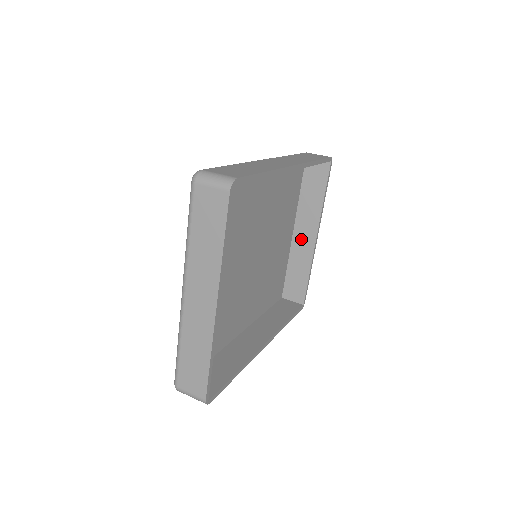
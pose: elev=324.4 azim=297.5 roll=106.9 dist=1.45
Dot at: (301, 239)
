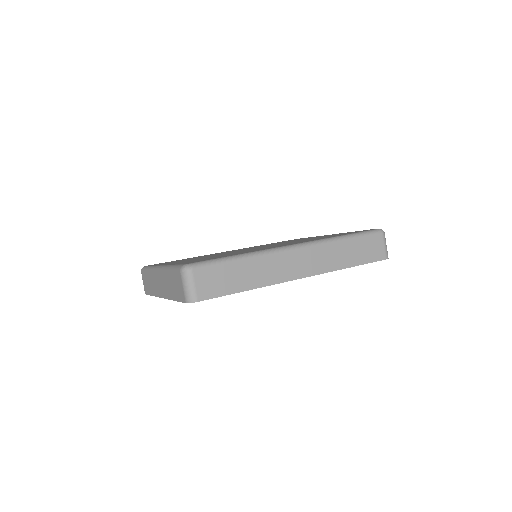
Dot at: occluded
